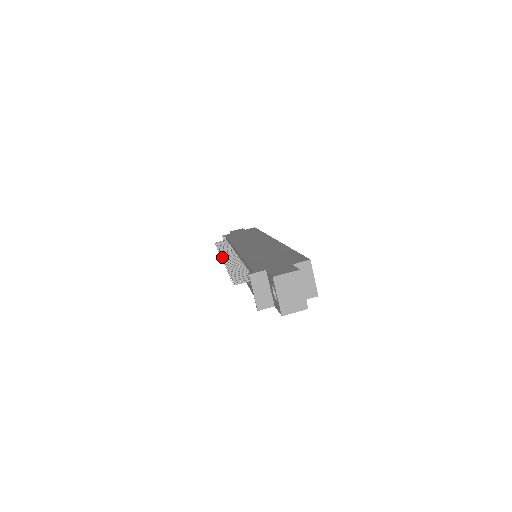
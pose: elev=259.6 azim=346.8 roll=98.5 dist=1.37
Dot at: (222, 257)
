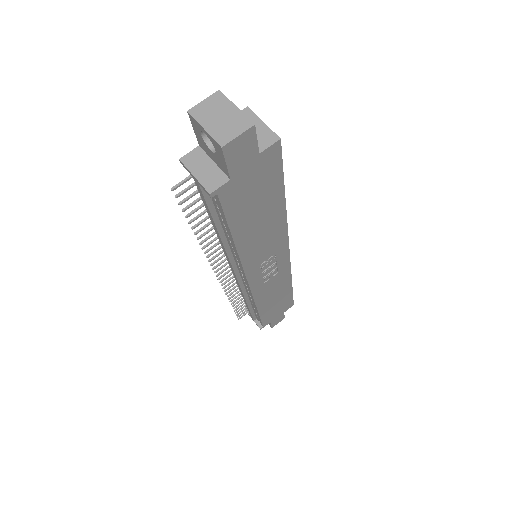
Dot at: occluded
